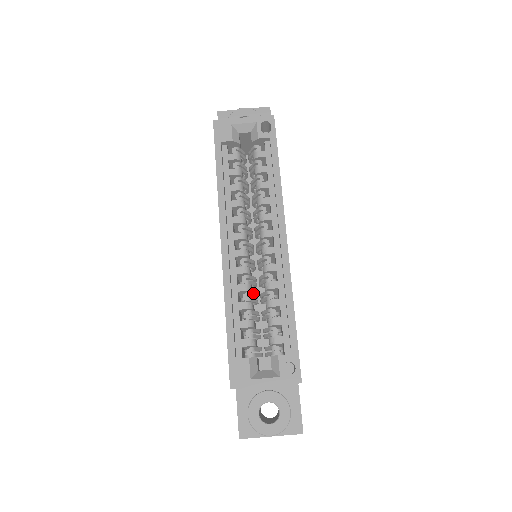
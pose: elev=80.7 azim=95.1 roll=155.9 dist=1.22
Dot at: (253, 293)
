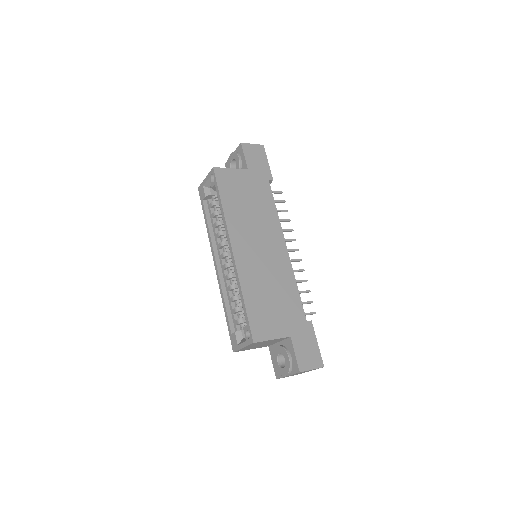
Dot at: occluded
